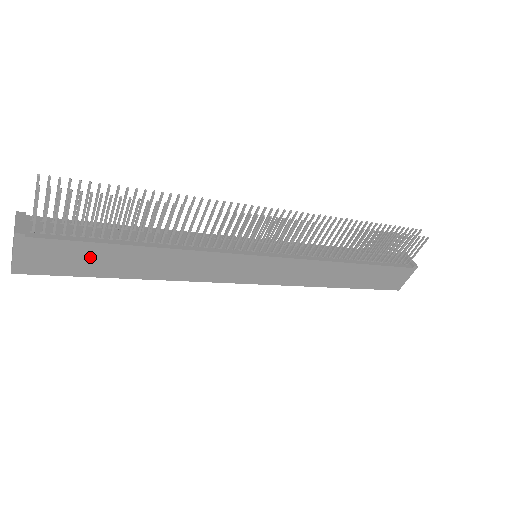
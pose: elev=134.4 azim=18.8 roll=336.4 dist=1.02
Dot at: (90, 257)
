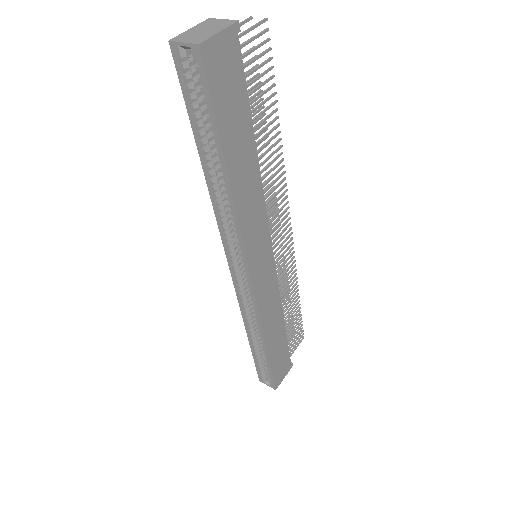
Dot at: (236, 111)
